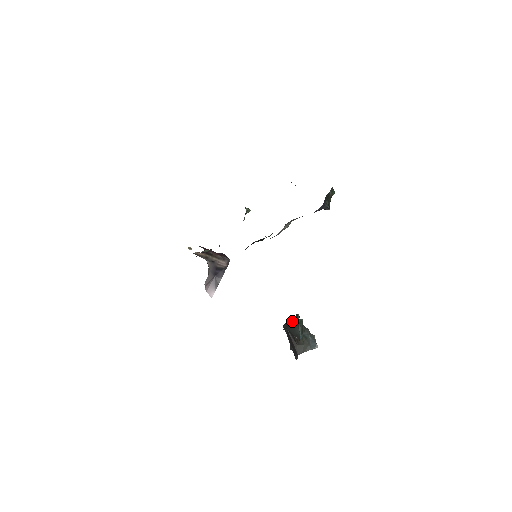
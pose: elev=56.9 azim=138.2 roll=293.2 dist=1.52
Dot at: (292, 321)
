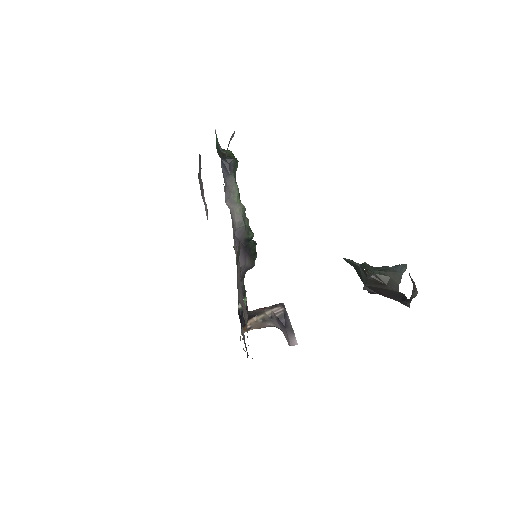
Dot at: occluded
